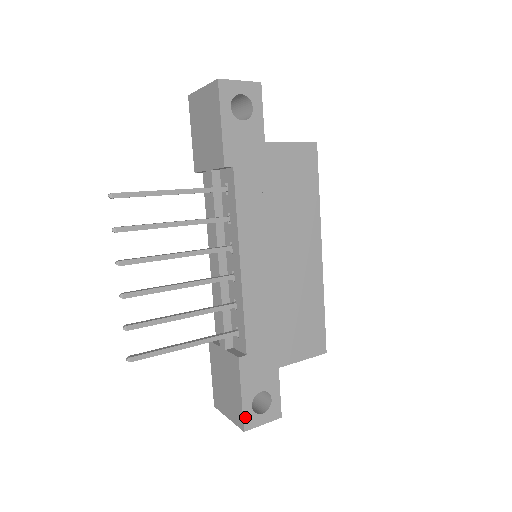
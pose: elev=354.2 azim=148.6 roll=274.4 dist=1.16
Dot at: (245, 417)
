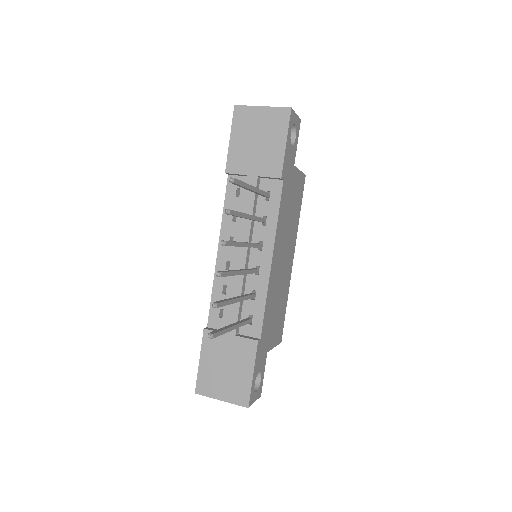
Dot at: (251, 395)
